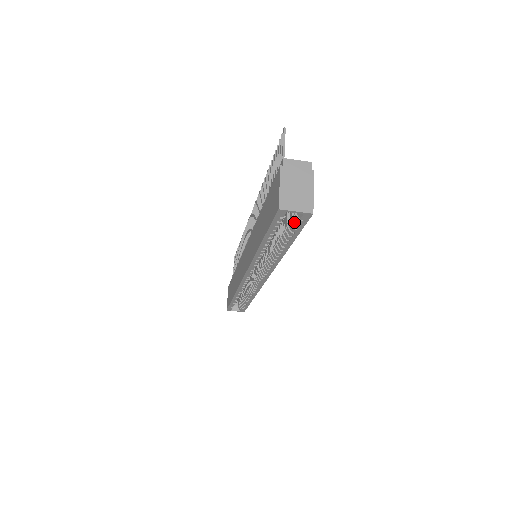
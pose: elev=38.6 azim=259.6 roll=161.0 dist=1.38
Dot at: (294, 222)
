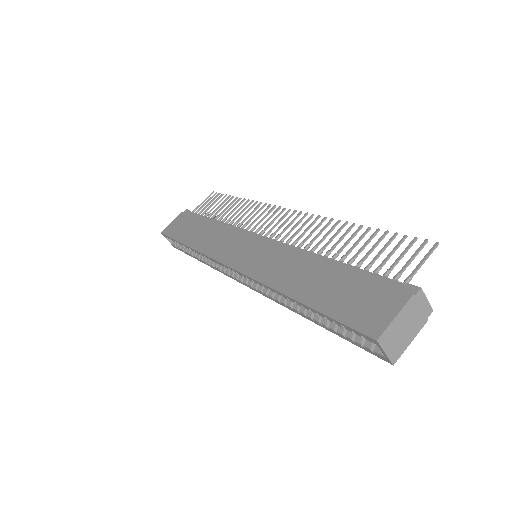
Dot at: (362, 339)
